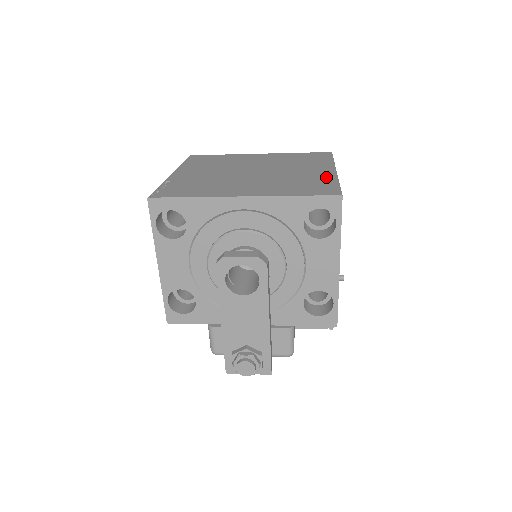
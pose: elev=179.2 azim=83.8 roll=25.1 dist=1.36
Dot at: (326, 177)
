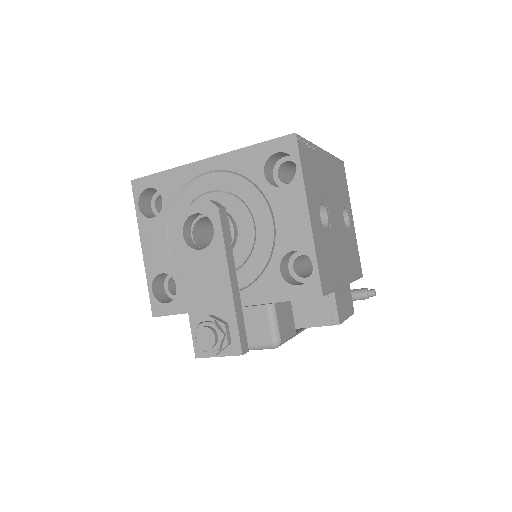
Dot at: occluded
